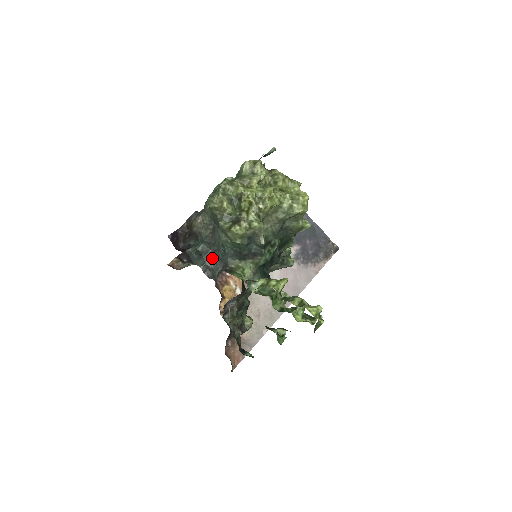
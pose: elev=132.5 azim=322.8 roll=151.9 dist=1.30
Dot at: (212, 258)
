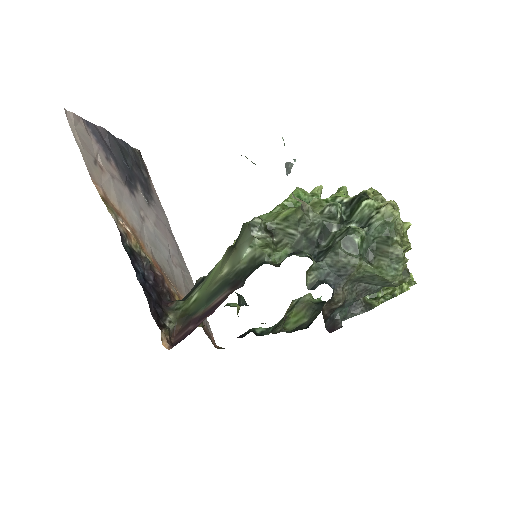
Dot at: occluded
